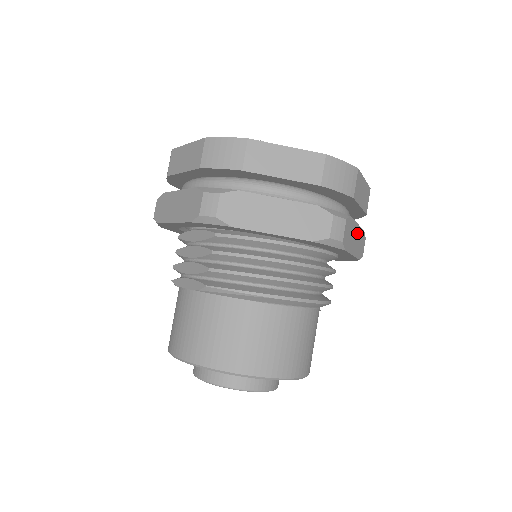
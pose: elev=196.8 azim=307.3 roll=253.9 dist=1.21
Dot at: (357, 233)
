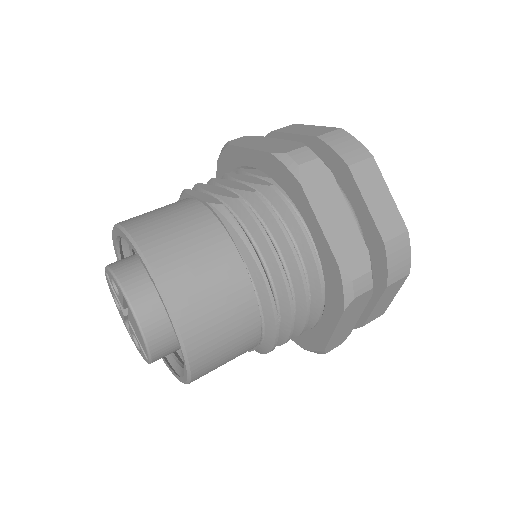
Dot at: (352, 322)
